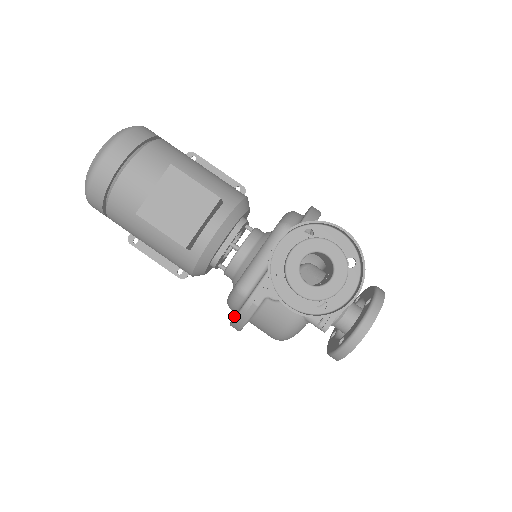
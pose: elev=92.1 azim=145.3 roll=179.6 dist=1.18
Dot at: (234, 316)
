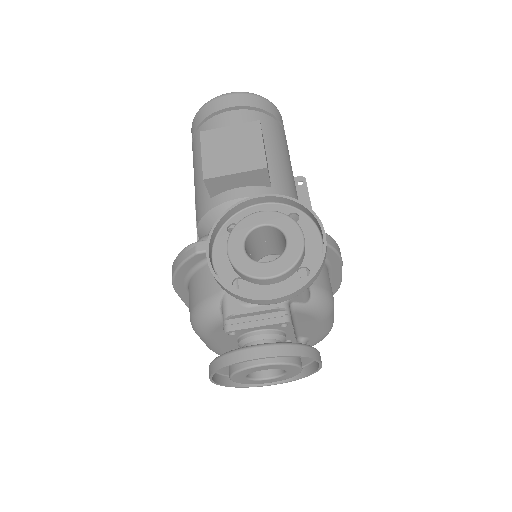
Dot at: occluded
